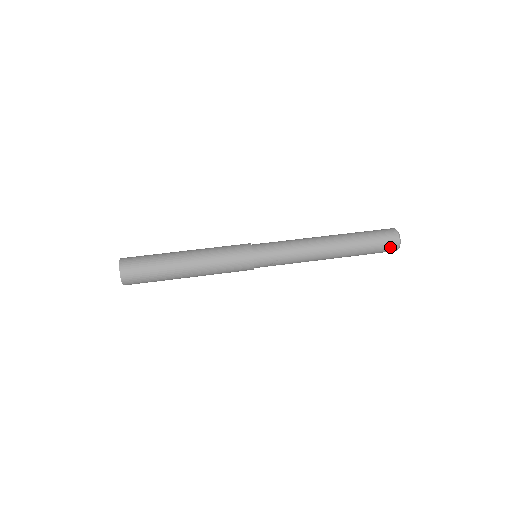
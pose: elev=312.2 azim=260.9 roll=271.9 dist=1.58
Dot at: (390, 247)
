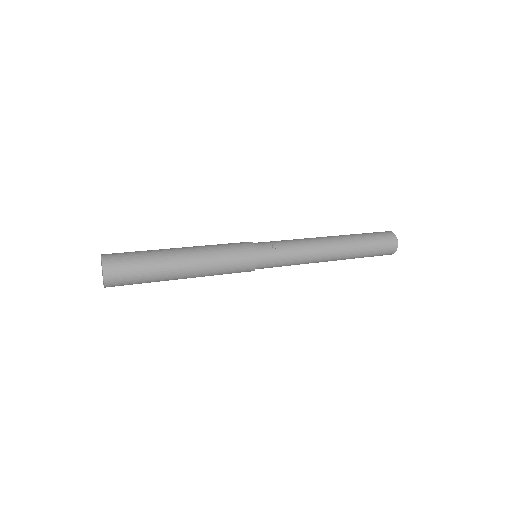
Dot at: (387, 236)
